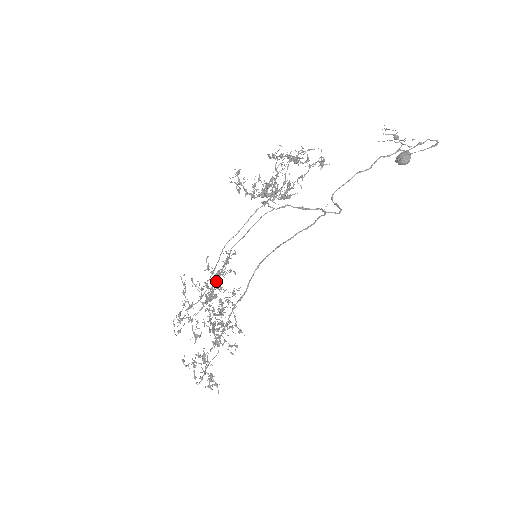
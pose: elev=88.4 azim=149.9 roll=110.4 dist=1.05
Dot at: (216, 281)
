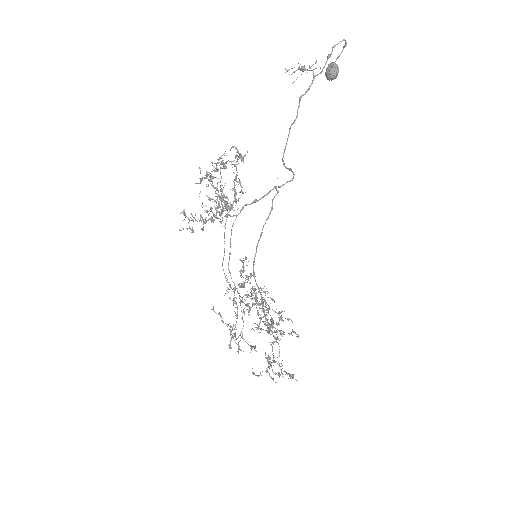
Dot at: (239, 297)
